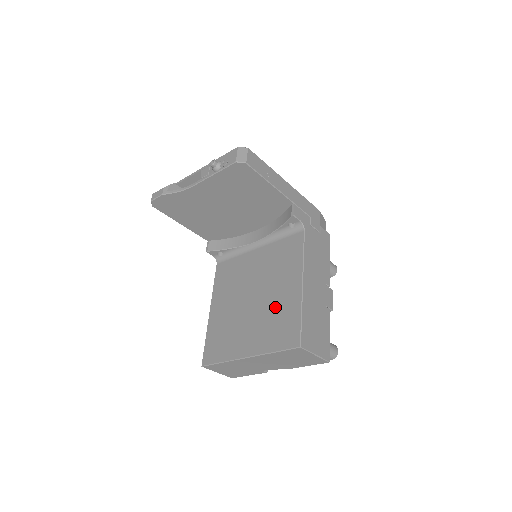
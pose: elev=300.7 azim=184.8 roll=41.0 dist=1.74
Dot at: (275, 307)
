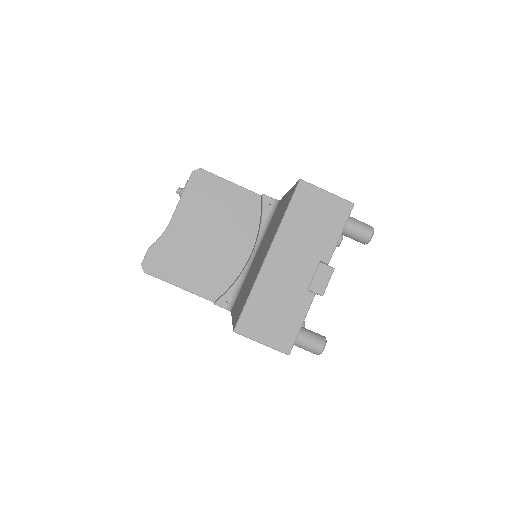
Dot at: (276, 221)
